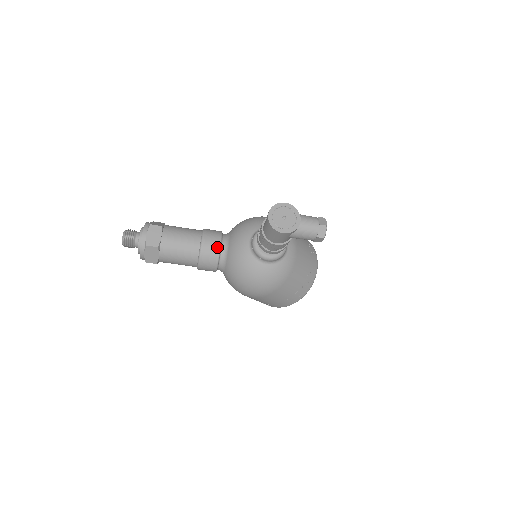
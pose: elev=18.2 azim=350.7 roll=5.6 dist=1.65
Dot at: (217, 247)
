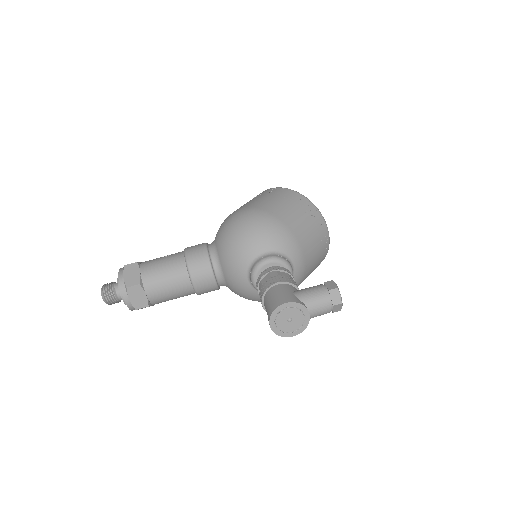
Dot at: (211, 281)
